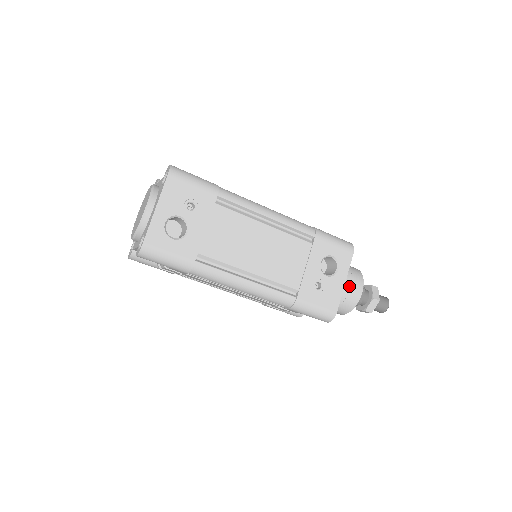
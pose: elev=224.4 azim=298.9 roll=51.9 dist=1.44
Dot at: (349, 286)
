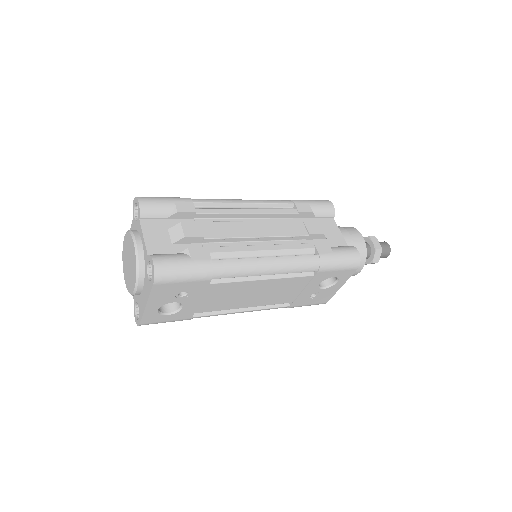
Dot at: occluded
